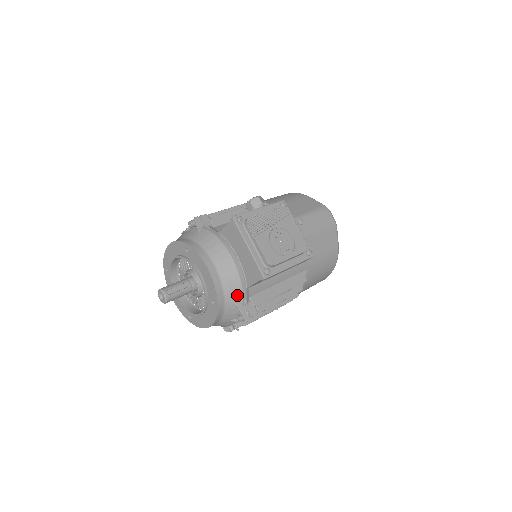
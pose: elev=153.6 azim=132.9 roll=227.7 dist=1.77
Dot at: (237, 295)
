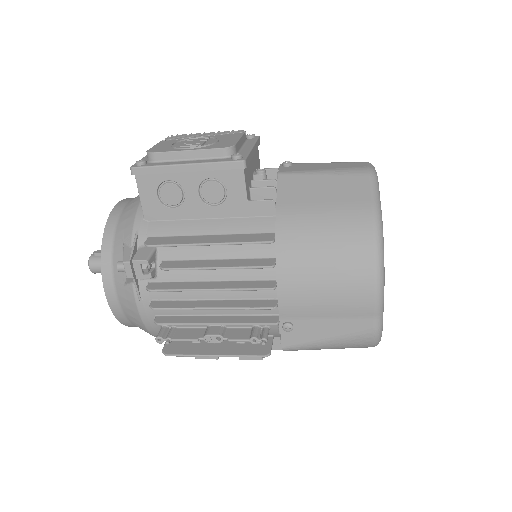
Dot at: (128, 227)
